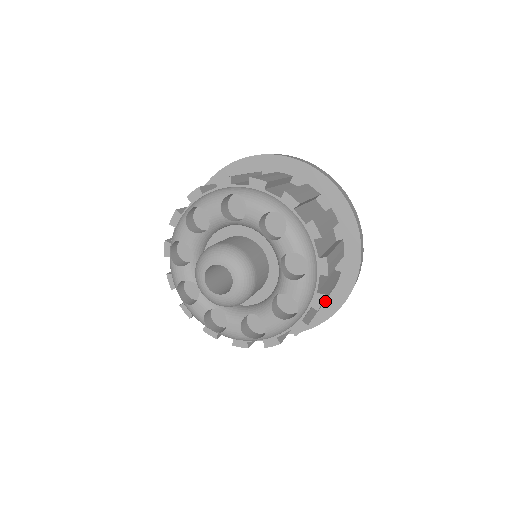
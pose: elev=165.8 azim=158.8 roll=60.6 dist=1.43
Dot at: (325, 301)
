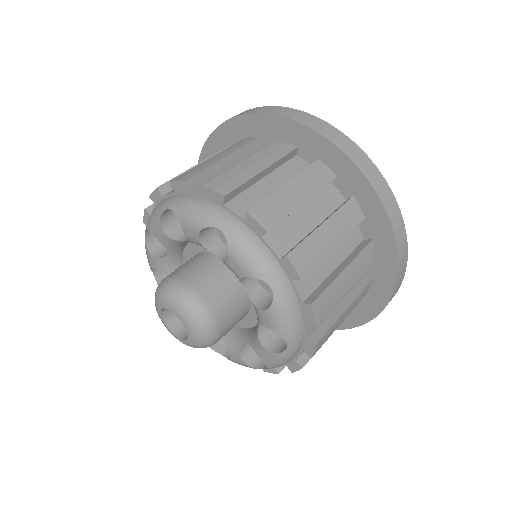
Dot at: occluded
